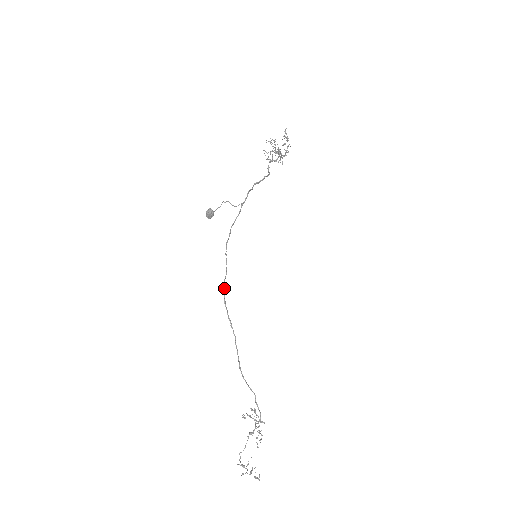
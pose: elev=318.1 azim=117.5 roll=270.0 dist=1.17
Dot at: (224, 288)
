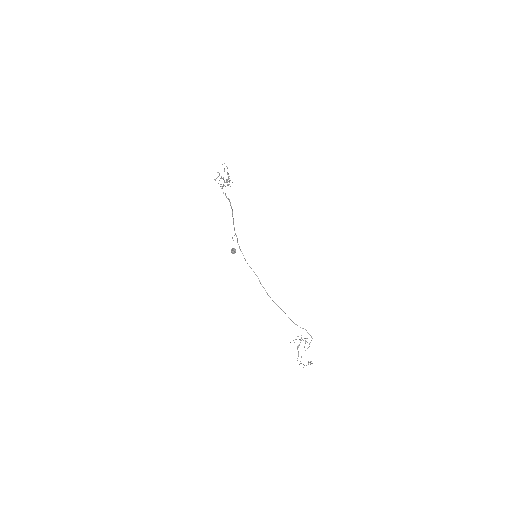
Dot at: (264, 288)
